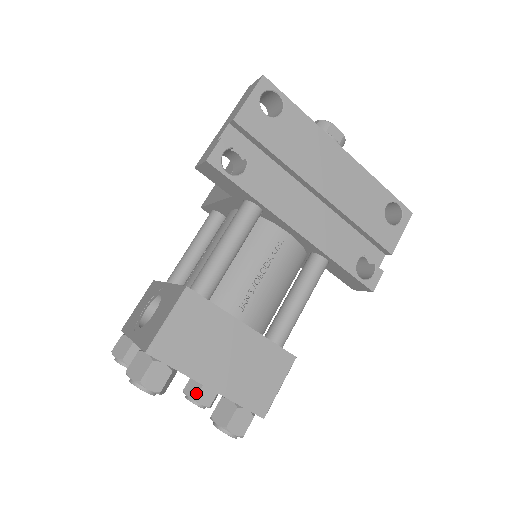
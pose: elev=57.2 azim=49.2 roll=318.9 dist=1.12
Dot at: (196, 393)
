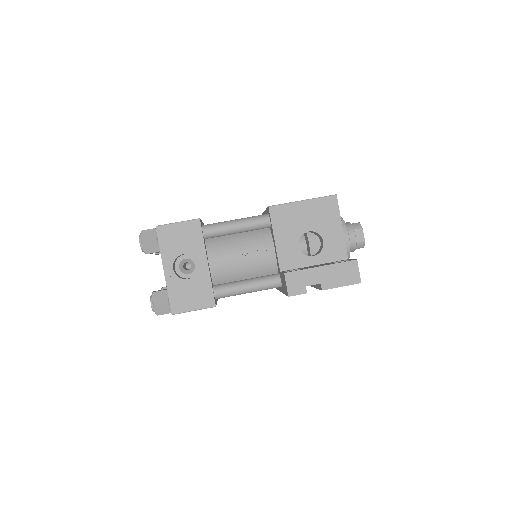
Dot at: (159, 253)
